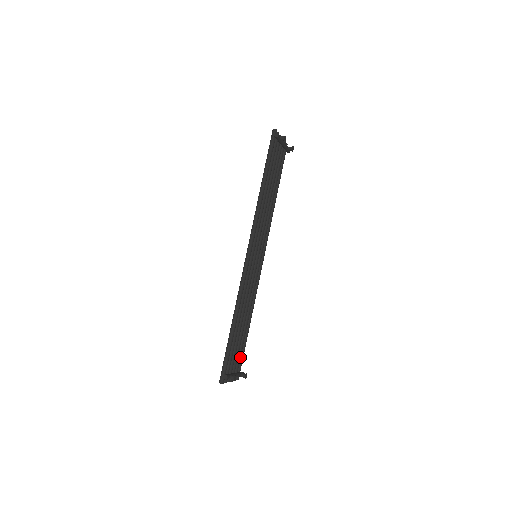
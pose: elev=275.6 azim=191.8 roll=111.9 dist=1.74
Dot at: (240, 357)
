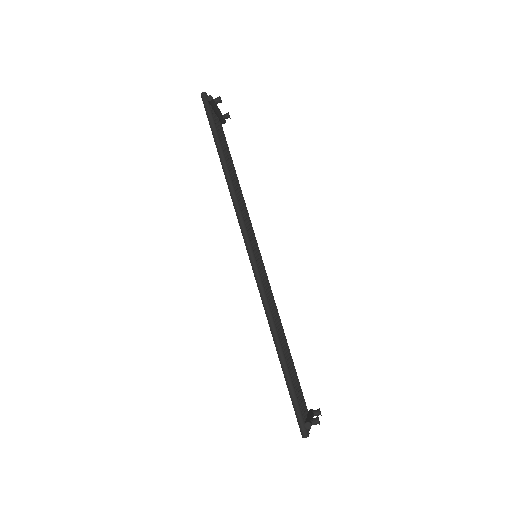
Dot at: (300, 392)
